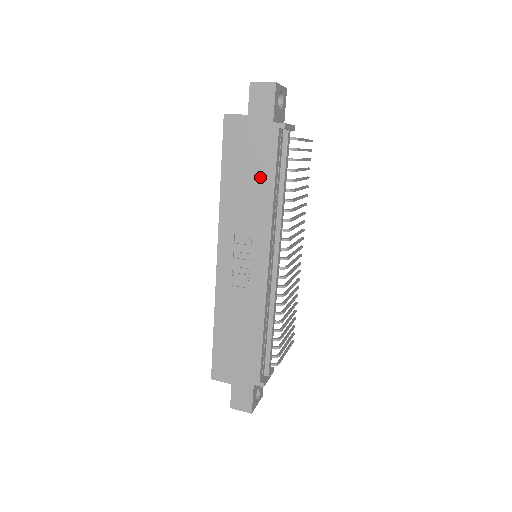
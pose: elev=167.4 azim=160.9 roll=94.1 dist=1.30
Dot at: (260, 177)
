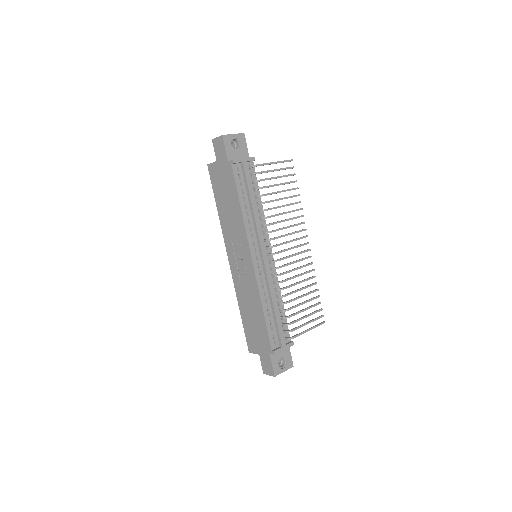
Dot at: (232, 200)
